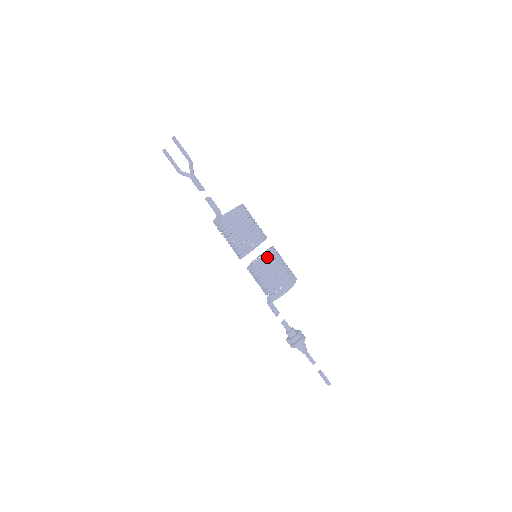
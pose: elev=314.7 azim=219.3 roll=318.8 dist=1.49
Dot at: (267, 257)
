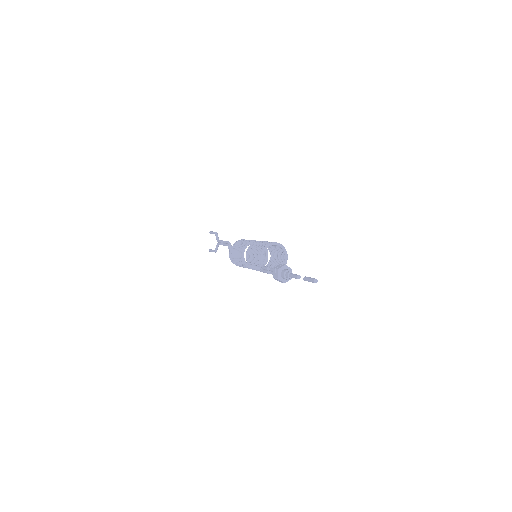
Dot at: occluded
